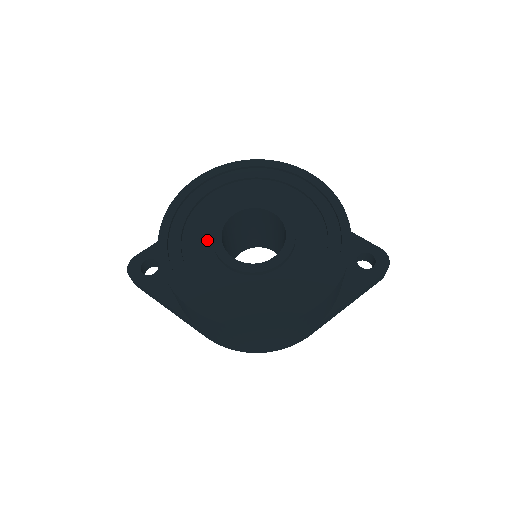
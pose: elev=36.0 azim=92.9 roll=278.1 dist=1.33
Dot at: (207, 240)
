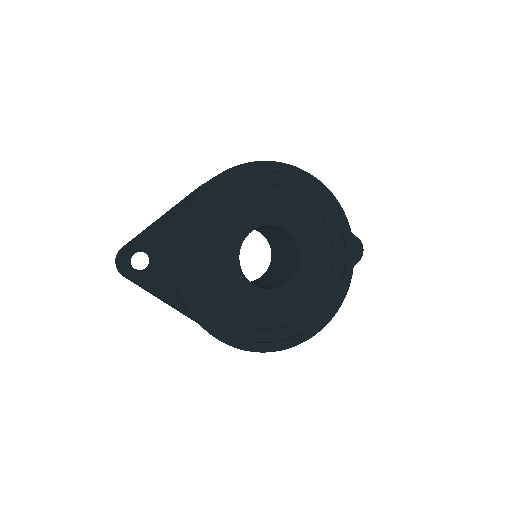
Dot at: (222, 260)
